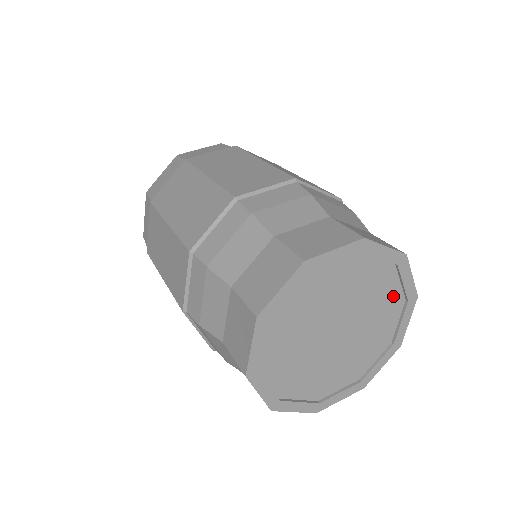
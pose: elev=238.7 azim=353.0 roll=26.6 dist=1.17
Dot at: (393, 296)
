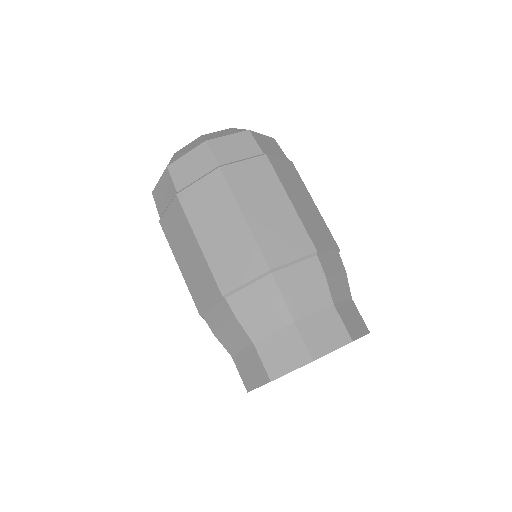
Dot at: occluded
